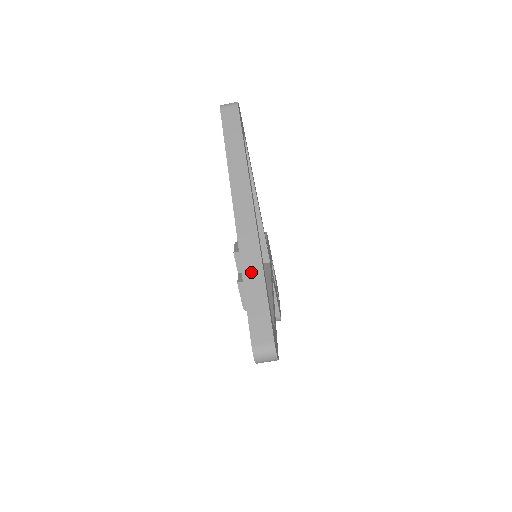
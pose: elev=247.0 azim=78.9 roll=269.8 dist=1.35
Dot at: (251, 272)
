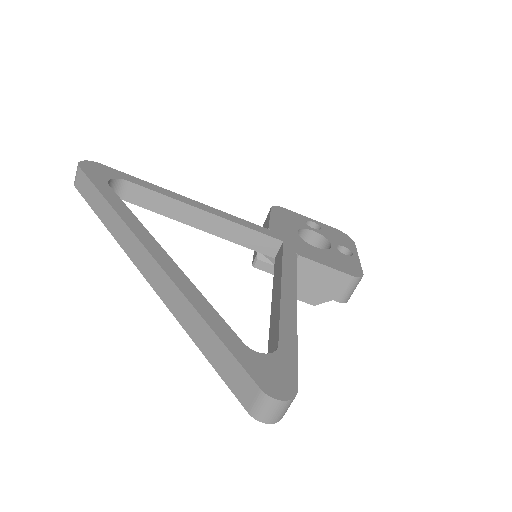
Dot at: (190, 323)
